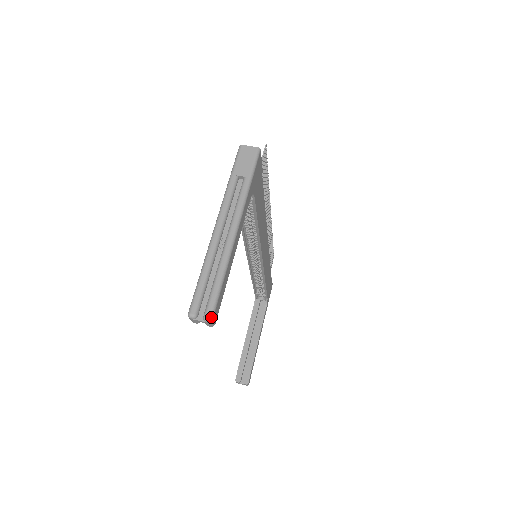
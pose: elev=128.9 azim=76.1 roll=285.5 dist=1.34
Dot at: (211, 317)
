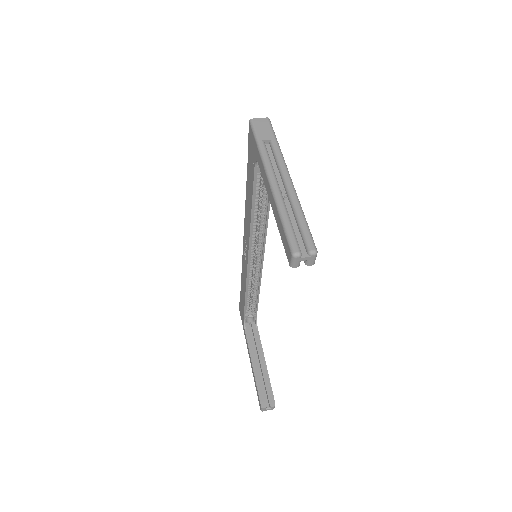
Dot at: (316, 249)
